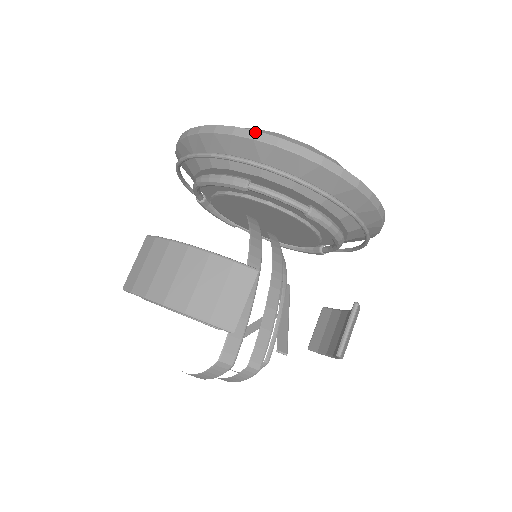
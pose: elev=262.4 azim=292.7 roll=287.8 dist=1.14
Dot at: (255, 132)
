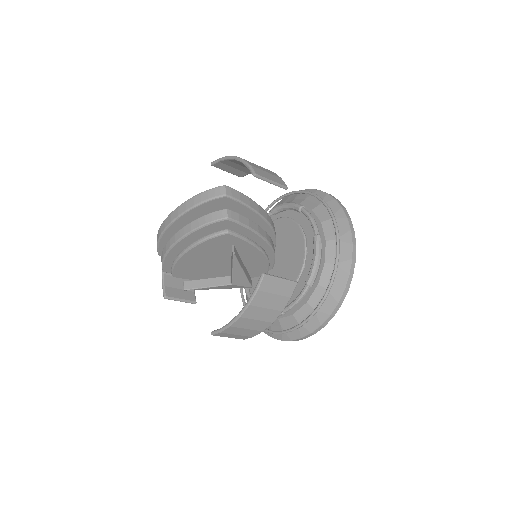
Dot at: (330, 194)
